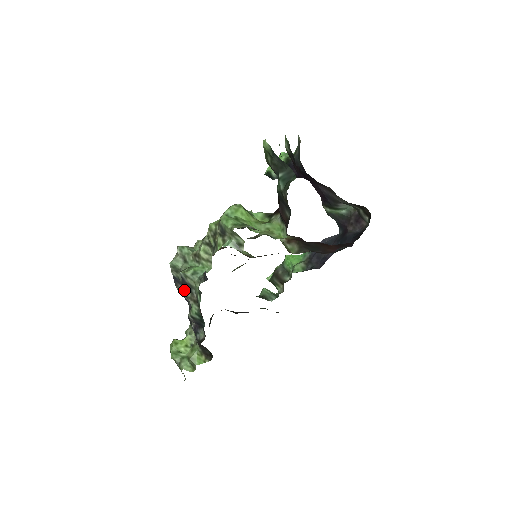
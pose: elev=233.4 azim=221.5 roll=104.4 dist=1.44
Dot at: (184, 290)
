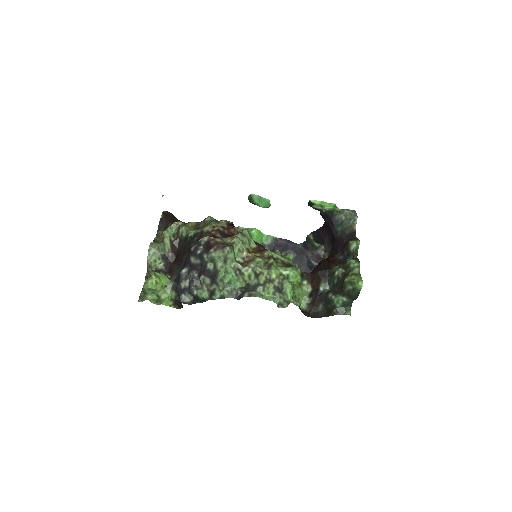
Dot at: (207, 277)
